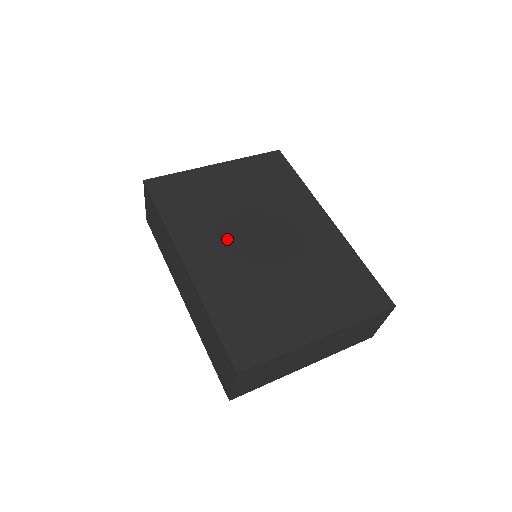
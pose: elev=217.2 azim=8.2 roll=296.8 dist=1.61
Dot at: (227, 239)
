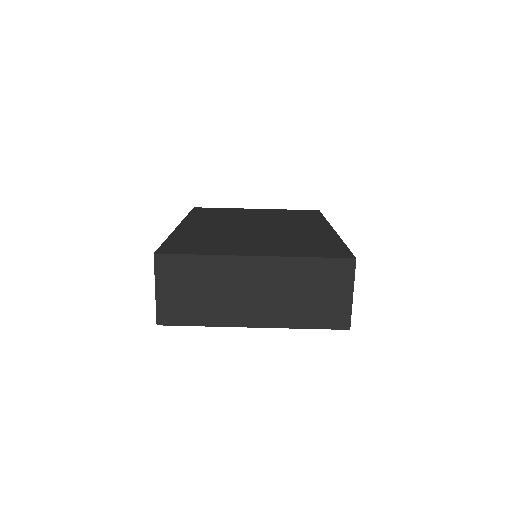
Dot at: (226, 224)
